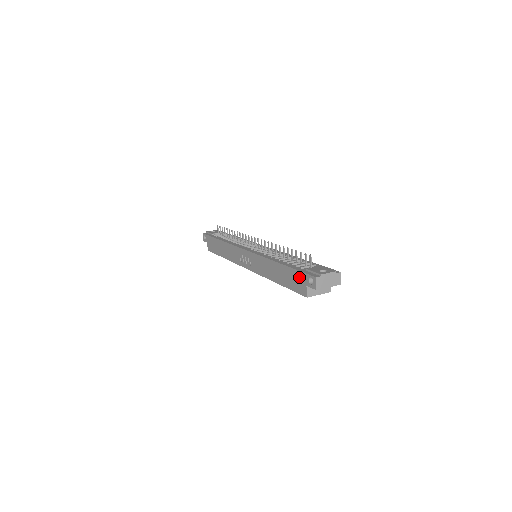
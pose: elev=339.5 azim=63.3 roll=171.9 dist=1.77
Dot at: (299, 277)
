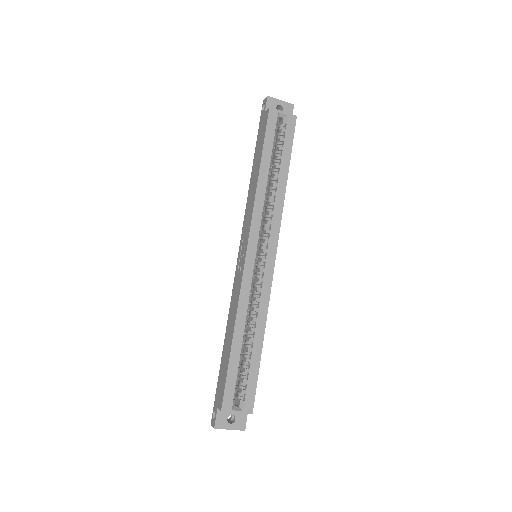
Dot at: (260, 127)
